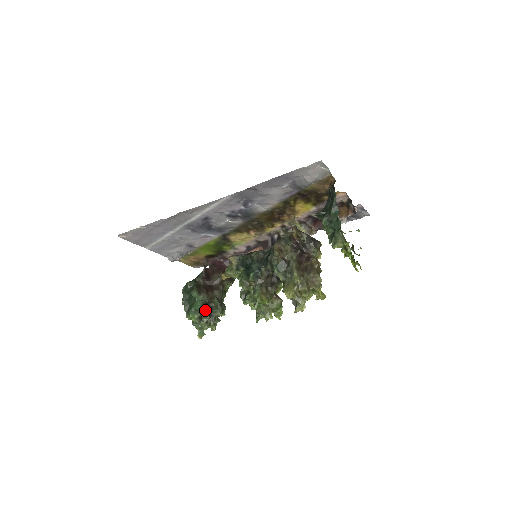
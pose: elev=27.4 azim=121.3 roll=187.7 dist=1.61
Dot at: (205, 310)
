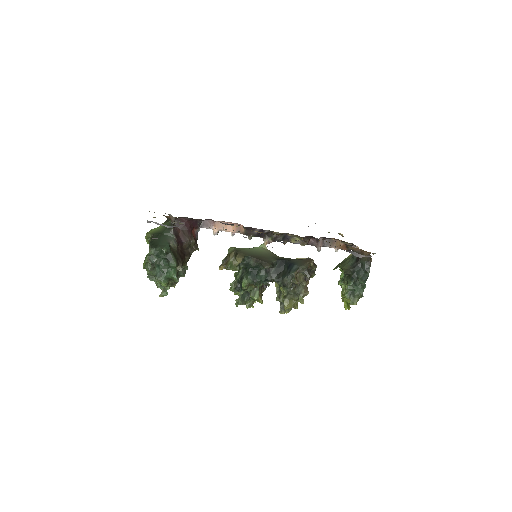
Dot at: occluded
